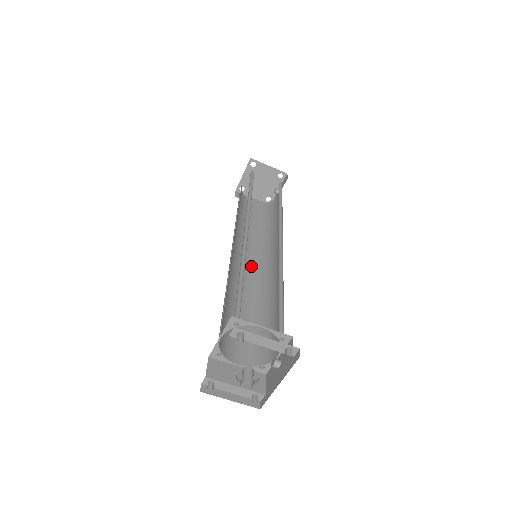
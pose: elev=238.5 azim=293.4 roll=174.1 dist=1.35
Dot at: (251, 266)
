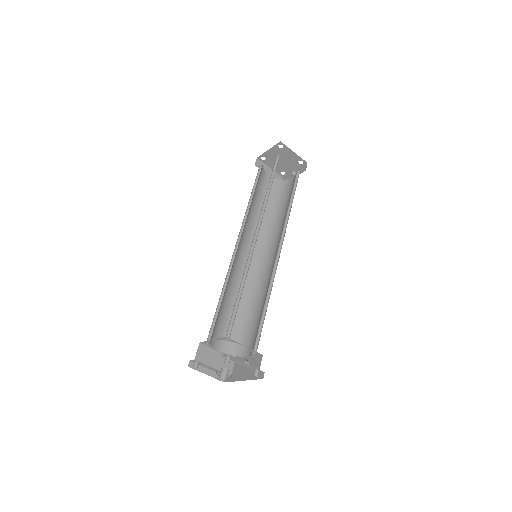
Dot at: occluded
